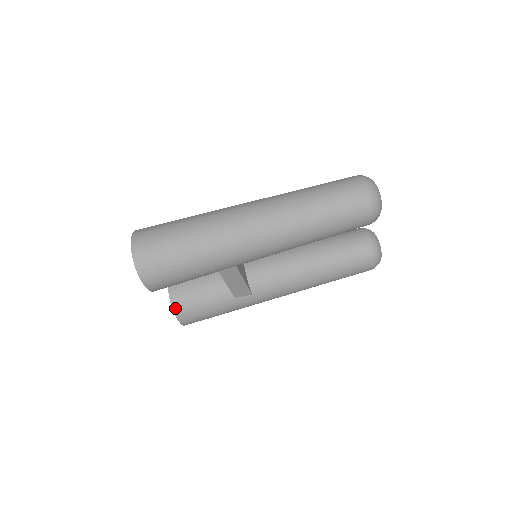
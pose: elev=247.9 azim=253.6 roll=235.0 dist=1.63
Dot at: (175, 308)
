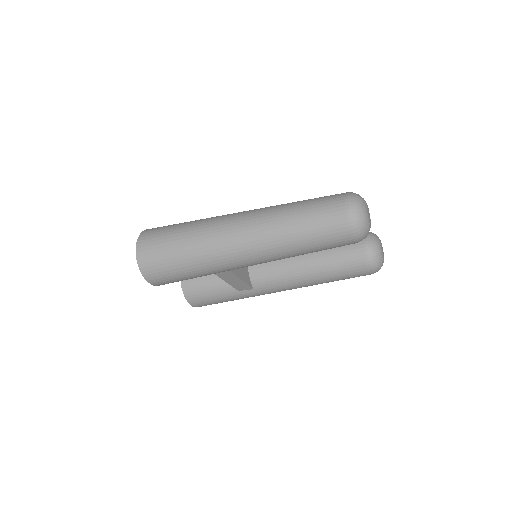
Dot at: (186, 294)
